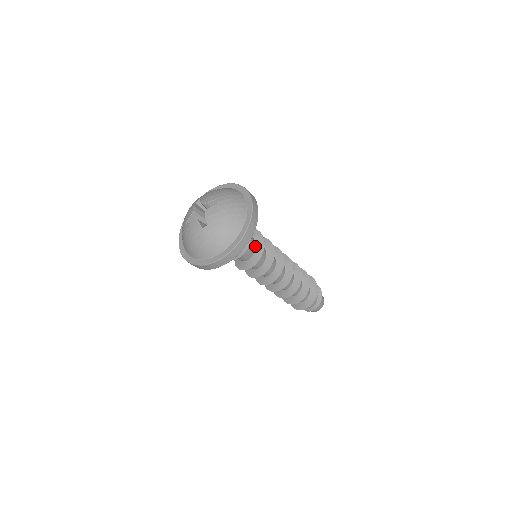
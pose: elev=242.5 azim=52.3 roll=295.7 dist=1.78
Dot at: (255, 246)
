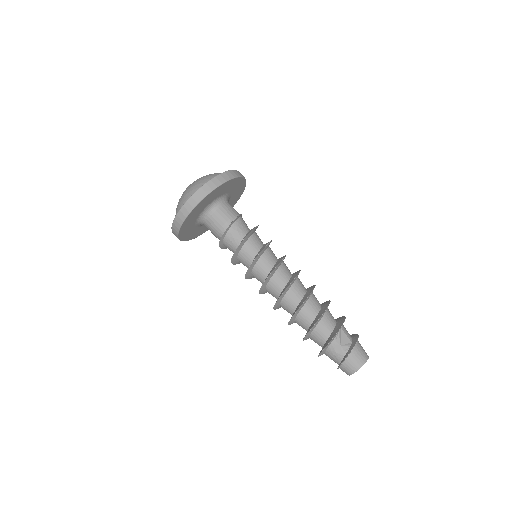
Dot at: (246, 234)
